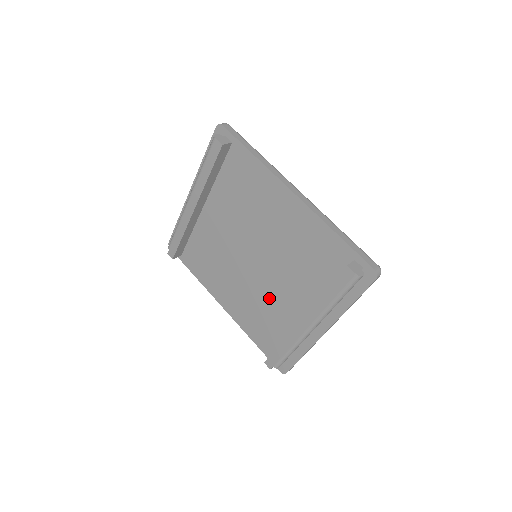
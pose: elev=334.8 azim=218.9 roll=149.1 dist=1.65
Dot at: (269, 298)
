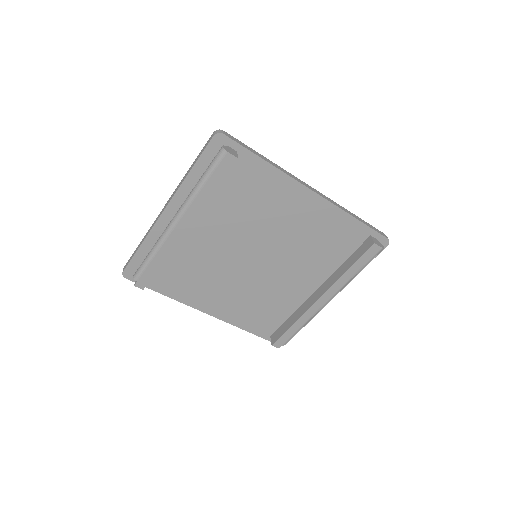
Dot at: (273, 289)
